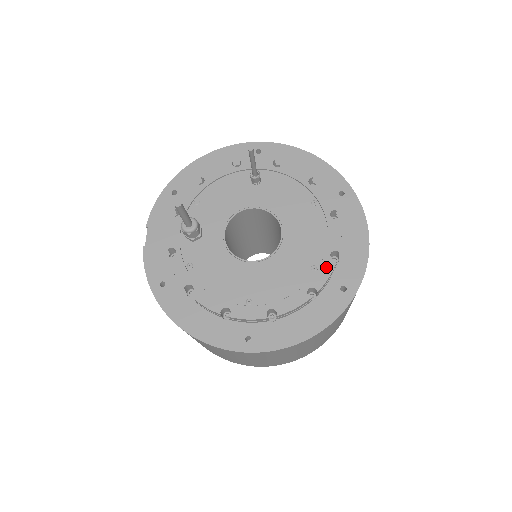
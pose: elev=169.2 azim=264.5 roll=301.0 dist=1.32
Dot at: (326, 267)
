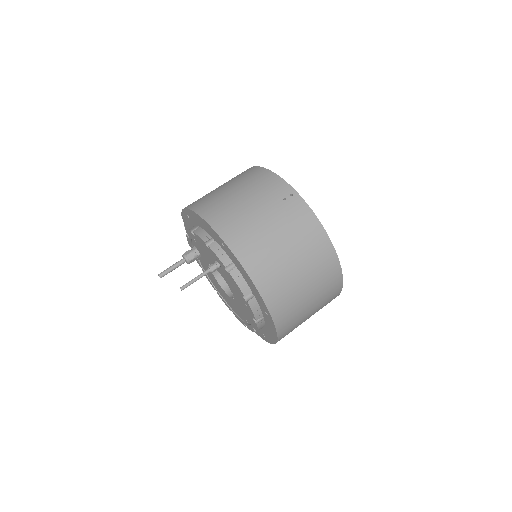
Dot at: (251, 328)
